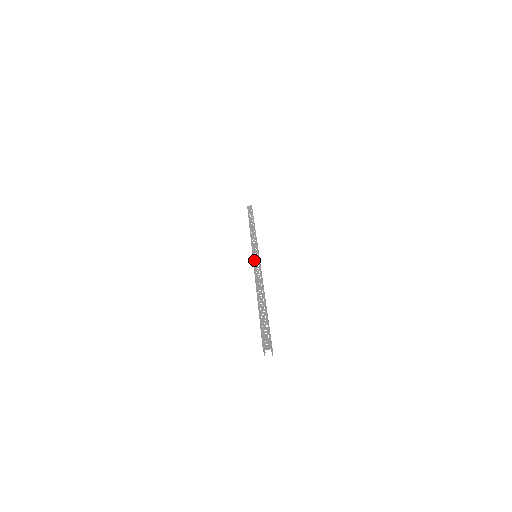
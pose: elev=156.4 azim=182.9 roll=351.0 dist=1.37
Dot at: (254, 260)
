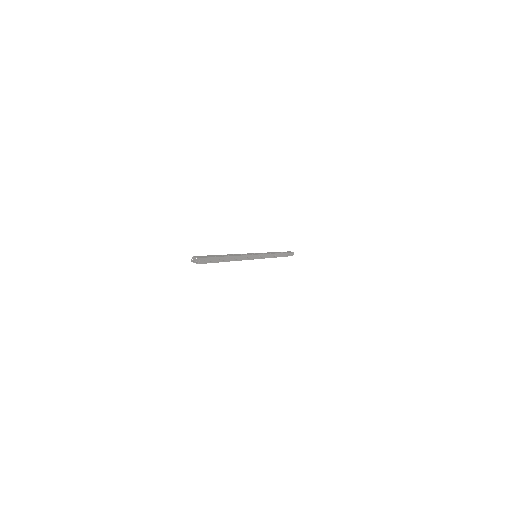
Dot at: occluded
